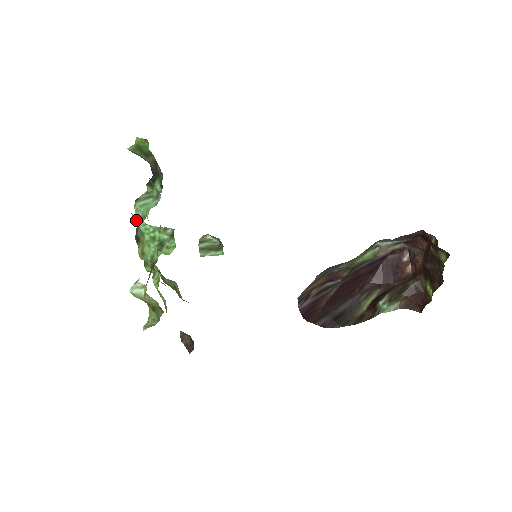
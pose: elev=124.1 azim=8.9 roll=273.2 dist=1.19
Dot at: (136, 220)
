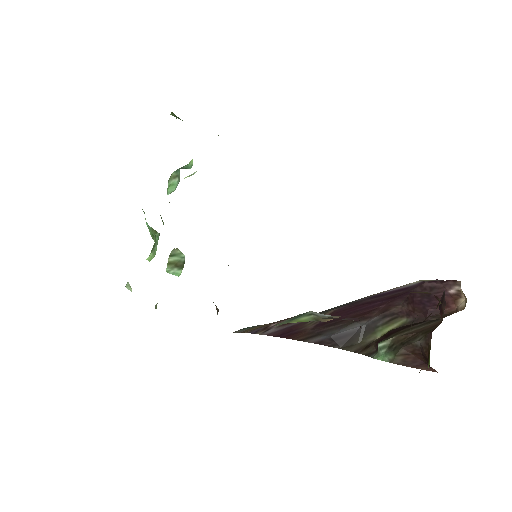
Dot at: occluded
